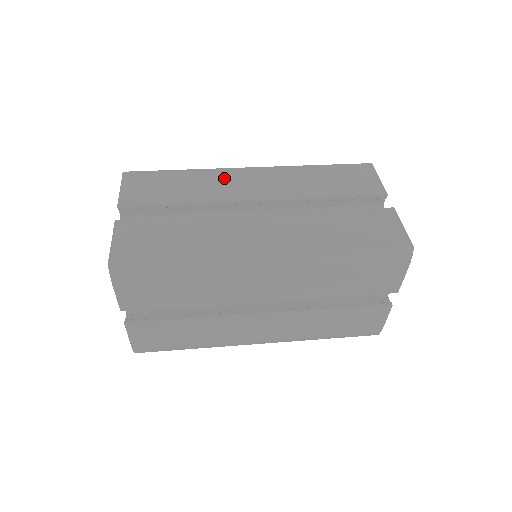
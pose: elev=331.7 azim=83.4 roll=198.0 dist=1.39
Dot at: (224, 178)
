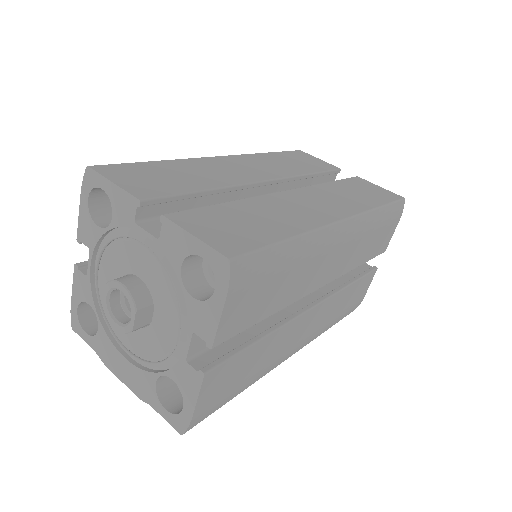
Dot at: (213, 165)
